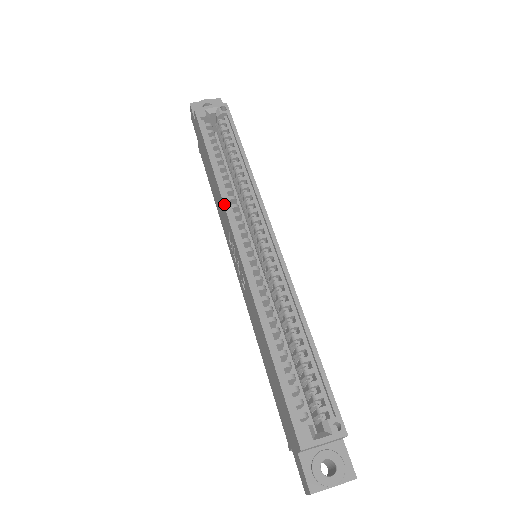
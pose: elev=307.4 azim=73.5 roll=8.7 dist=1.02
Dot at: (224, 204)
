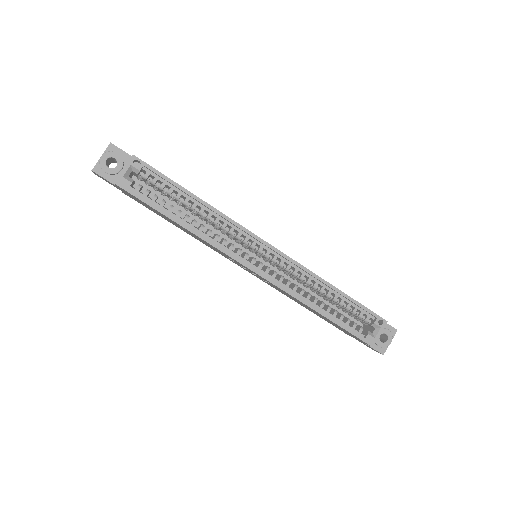
Dot at: (219, 250)
